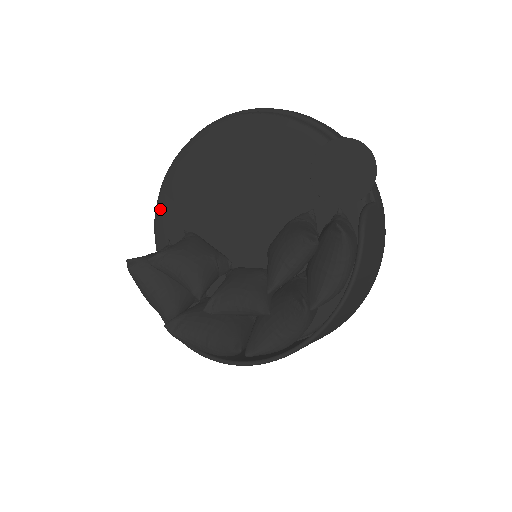
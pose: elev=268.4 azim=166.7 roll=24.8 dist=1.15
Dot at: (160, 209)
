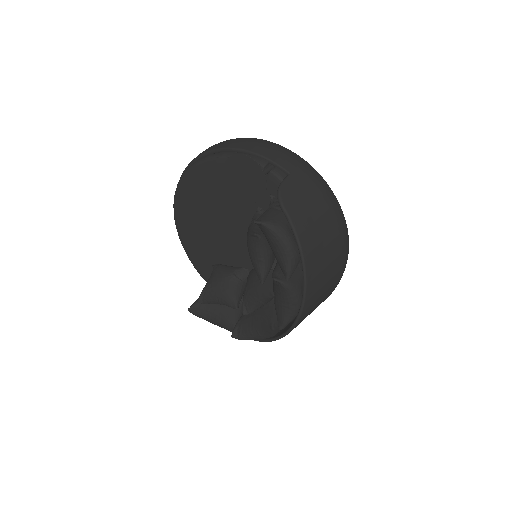
Dot at: (192, 261)
